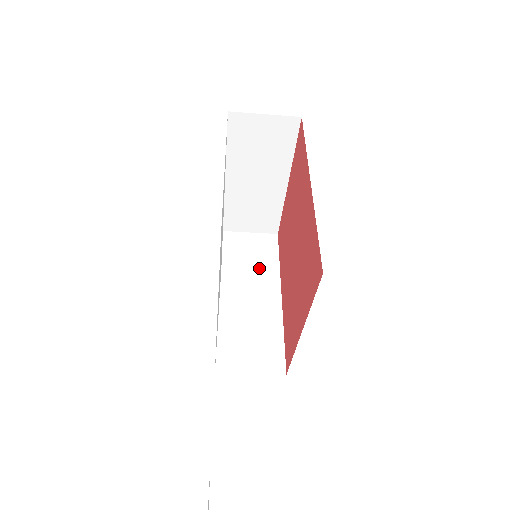
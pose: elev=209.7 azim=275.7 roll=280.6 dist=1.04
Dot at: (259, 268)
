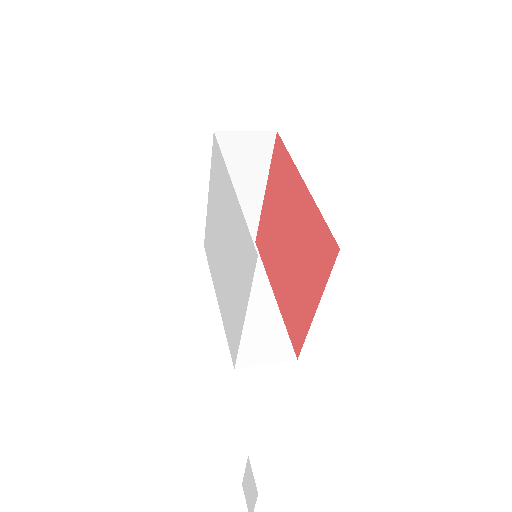
Dot at: occluded
